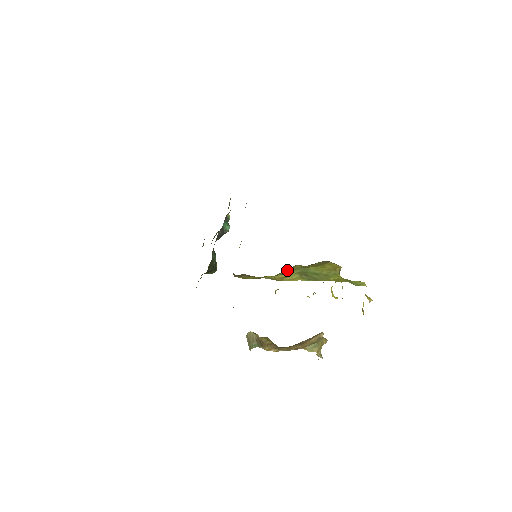
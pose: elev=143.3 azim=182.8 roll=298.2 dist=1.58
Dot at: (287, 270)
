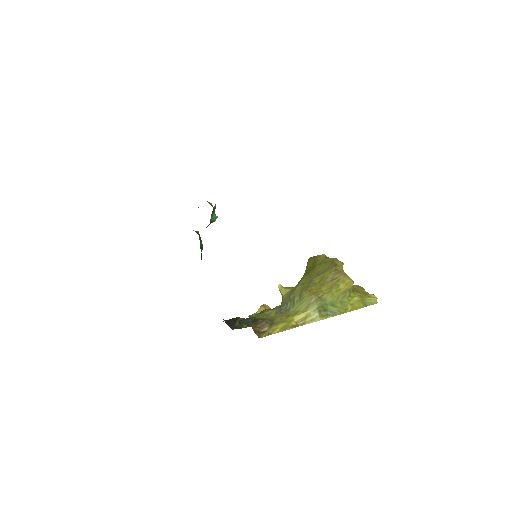
Dot at: (304, 303)
